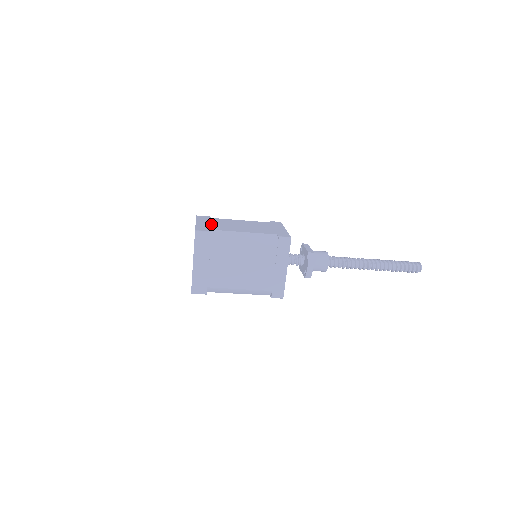
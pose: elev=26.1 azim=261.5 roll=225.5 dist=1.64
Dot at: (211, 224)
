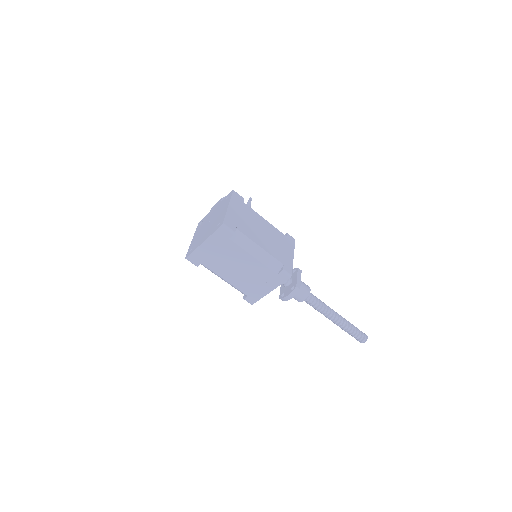
Dot at: (240, 216)
